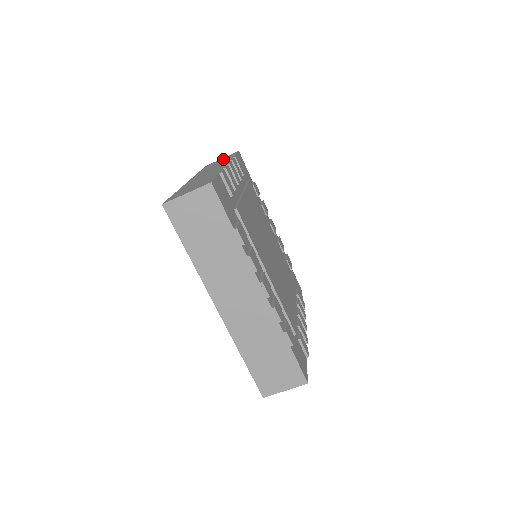
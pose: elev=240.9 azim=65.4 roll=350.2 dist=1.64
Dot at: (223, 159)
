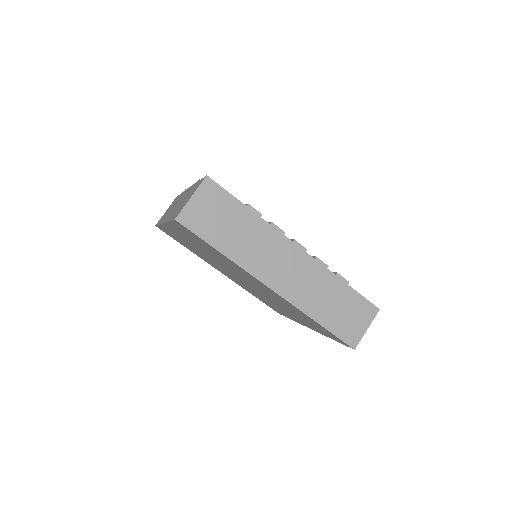
Dot at: occluded
